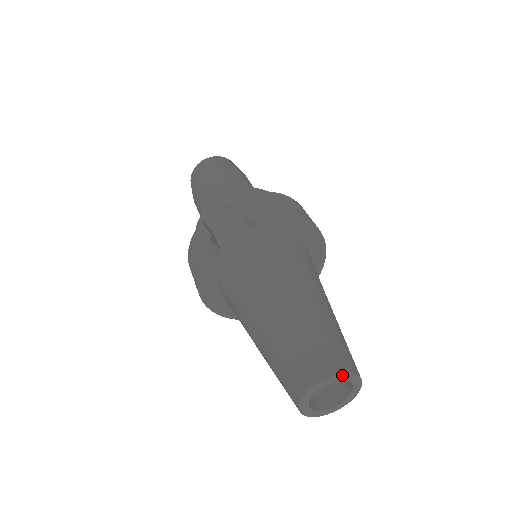
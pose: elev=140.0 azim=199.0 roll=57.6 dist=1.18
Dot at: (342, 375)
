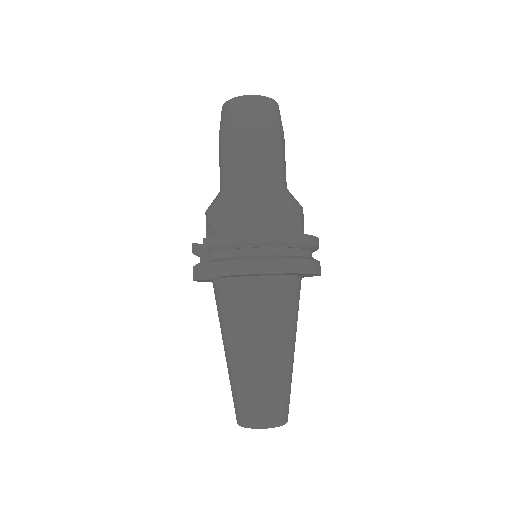
Dot at: (256, 428)
